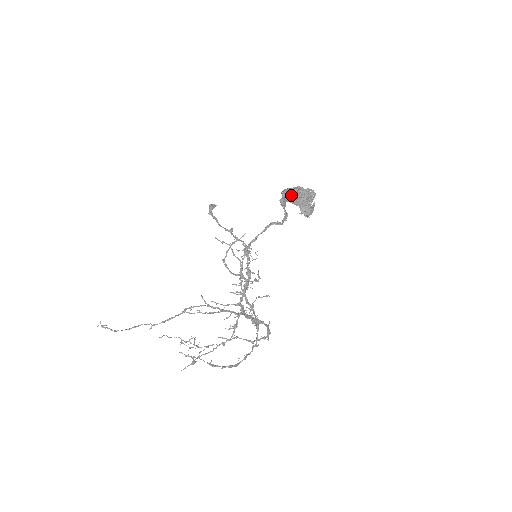
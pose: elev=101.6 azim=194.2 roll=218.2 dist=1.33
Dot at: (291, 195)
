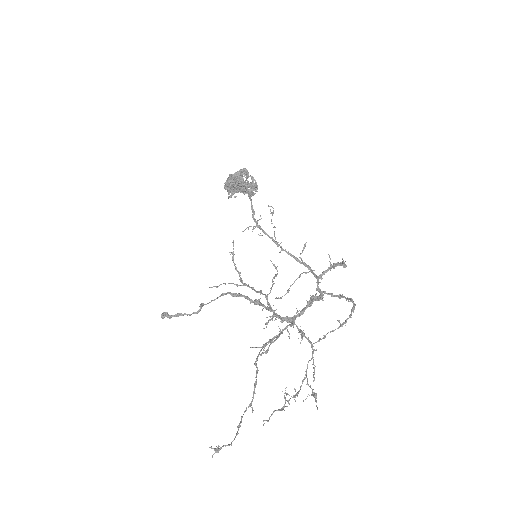
Dot at: (233, 181)
